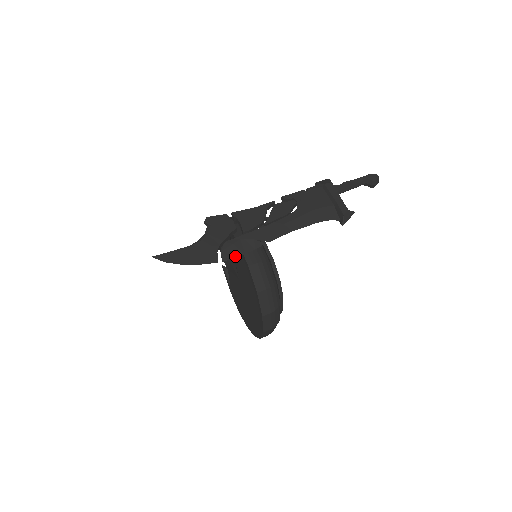
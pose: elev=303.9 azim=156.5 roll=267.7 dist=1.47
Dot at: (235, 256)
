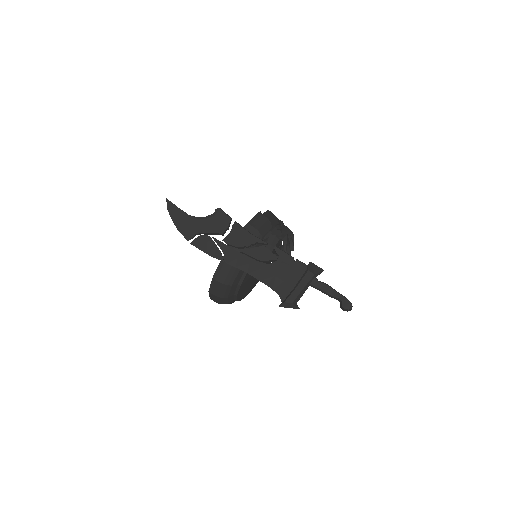
Dot at: (200, 249)
